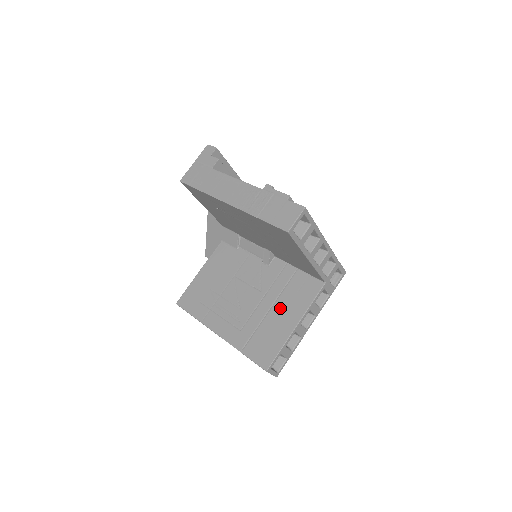
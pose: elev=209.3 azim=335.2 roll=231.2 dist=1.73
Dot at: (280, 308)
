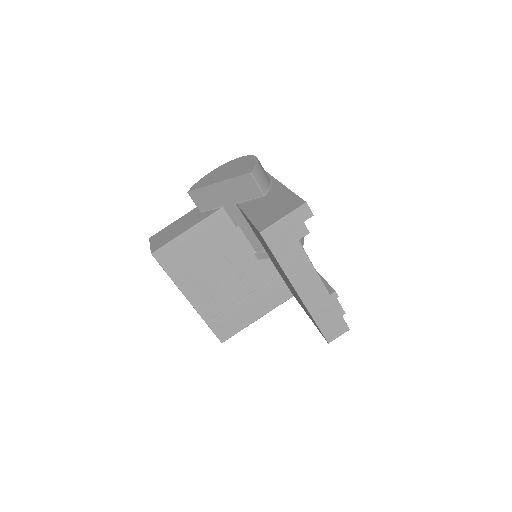
Dot at: (252, 301)
